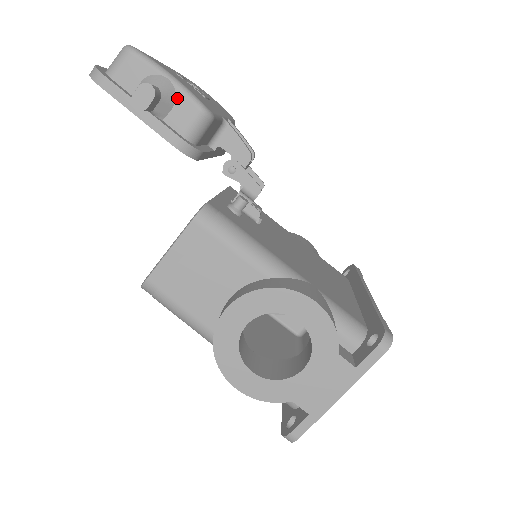
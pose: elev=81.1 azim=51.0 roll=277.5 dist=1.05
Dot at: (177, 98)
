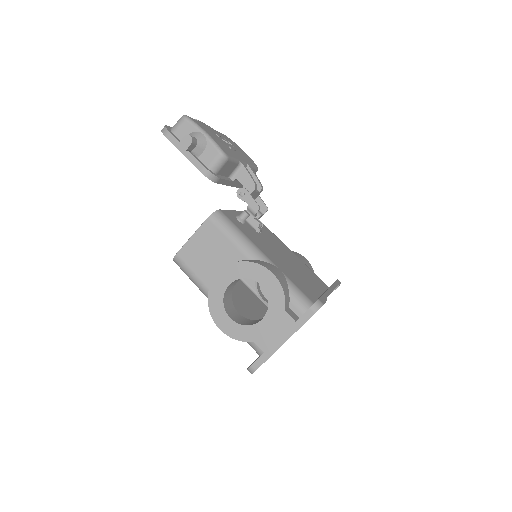
Dot at: (207, 145)
